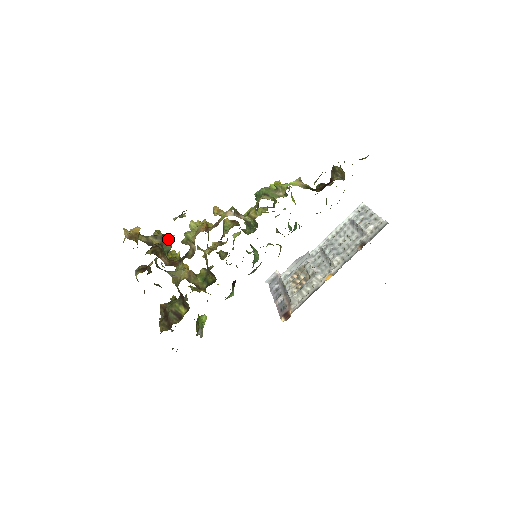
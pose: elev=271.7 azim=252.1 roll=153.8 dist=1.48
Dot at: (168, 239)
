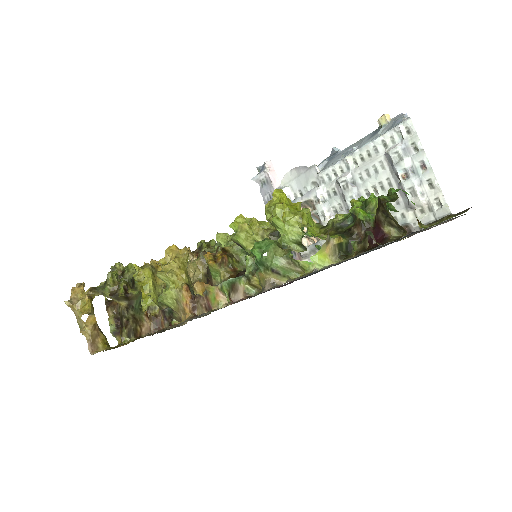
Dot at: (135, 296)
